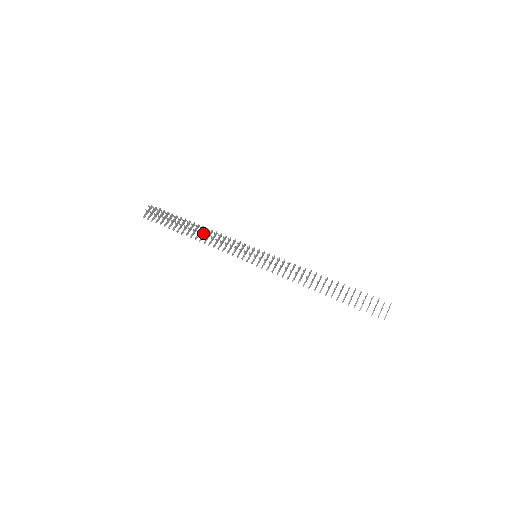
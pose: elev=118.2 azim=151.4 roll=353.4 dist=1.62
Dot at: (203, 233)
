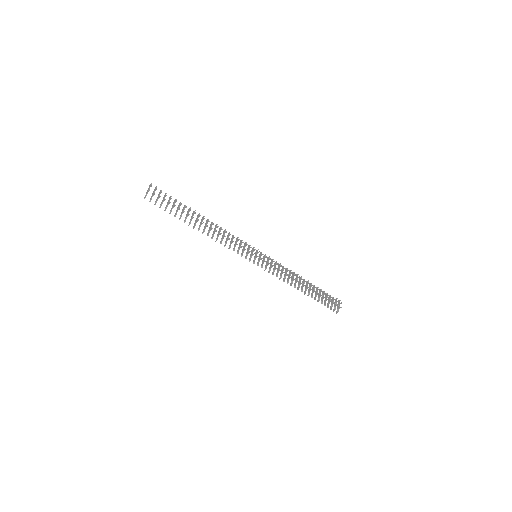
Dot at: (211, 227)
